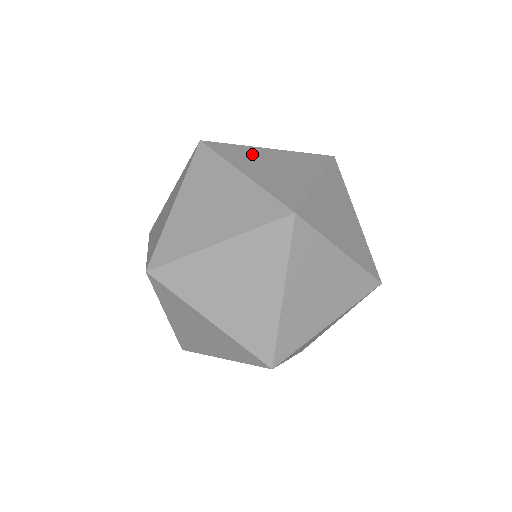
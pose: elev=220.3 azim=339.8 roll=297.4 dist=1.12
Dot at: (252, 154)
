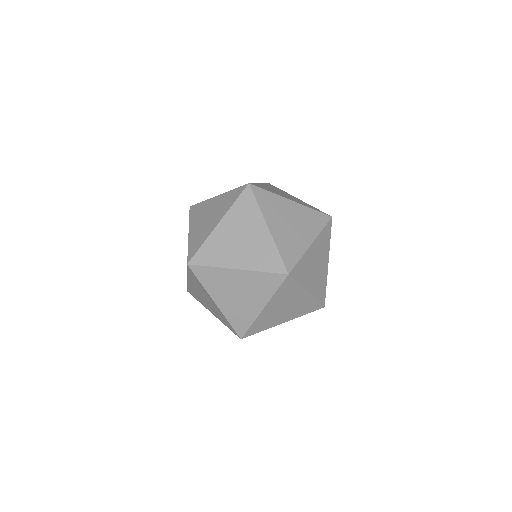
Dot at: occluded
